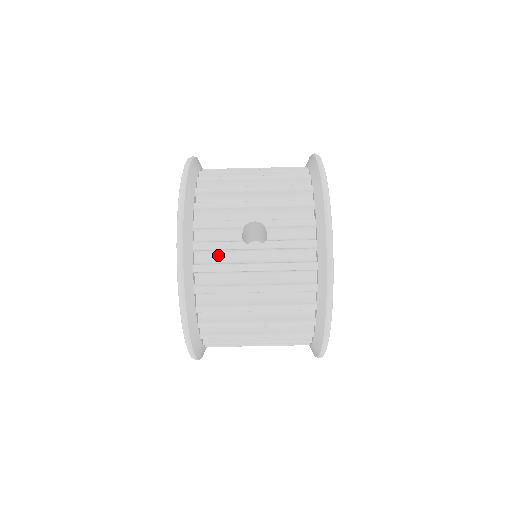
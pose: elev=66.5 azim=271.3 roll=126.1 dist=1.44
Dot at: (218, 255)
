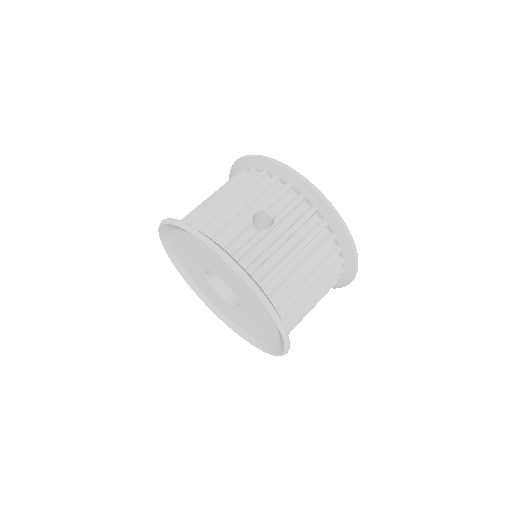
Dot at: (253, 253)
